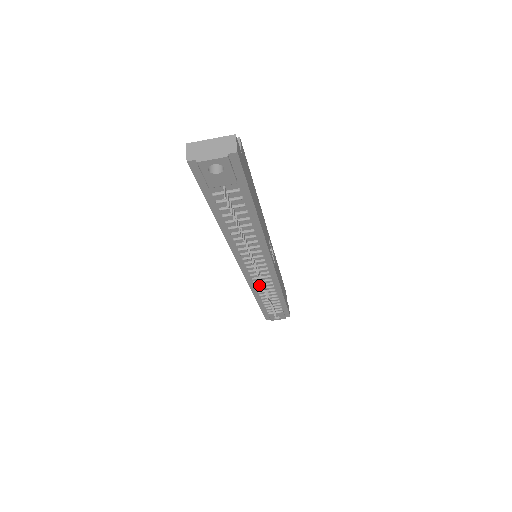
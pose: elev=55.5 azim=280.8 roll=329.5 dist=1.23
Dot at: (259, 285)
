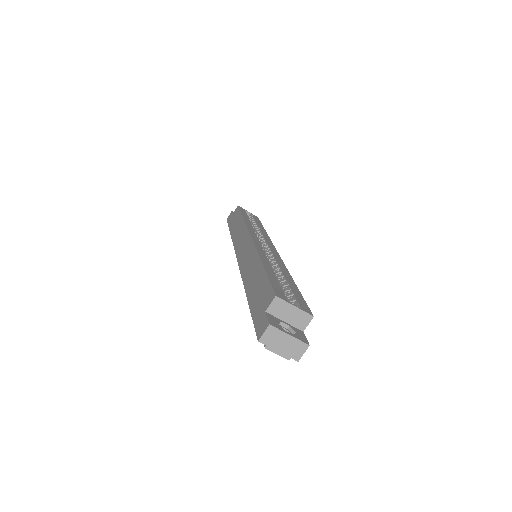
Dot at: occluded
